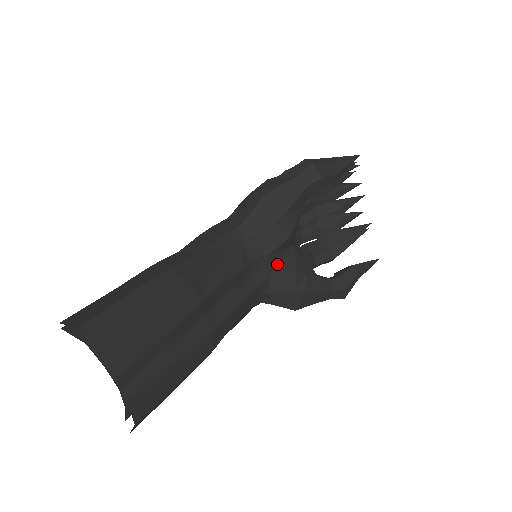
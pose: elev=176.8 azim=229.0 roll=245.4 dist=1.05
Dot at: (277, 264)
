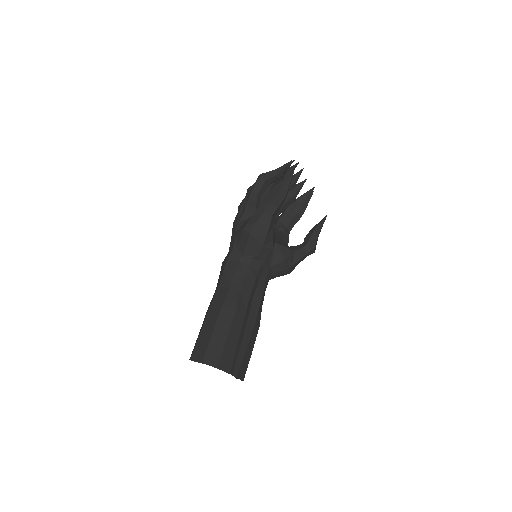
Dot at: (271, 260)
